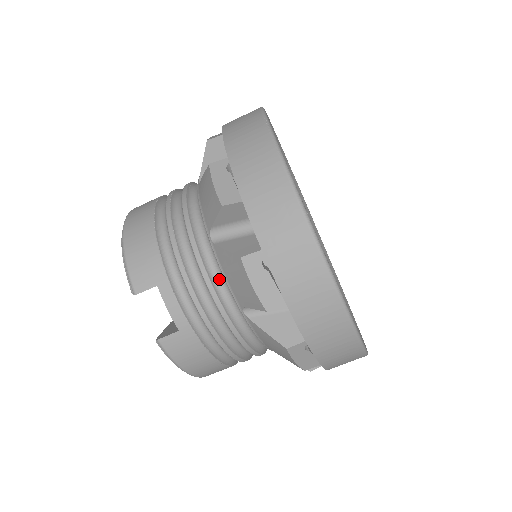
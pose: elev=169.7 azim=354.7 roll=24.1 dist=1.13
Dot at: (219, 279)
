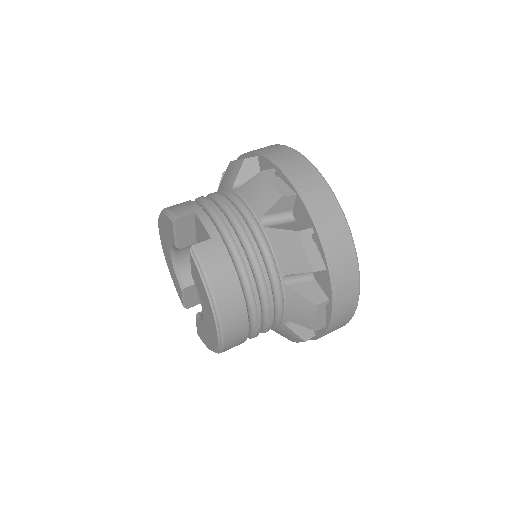
Dot at: (241, 209)
